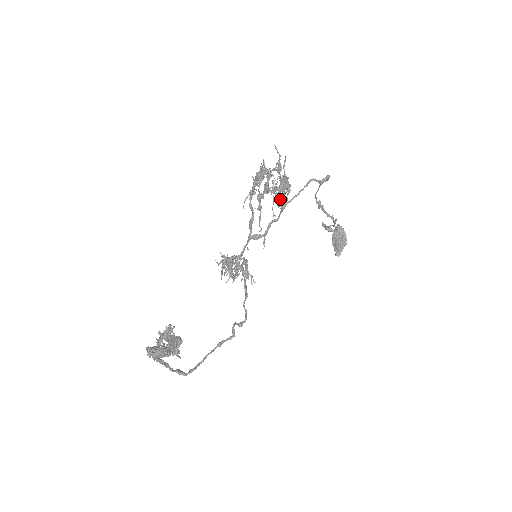
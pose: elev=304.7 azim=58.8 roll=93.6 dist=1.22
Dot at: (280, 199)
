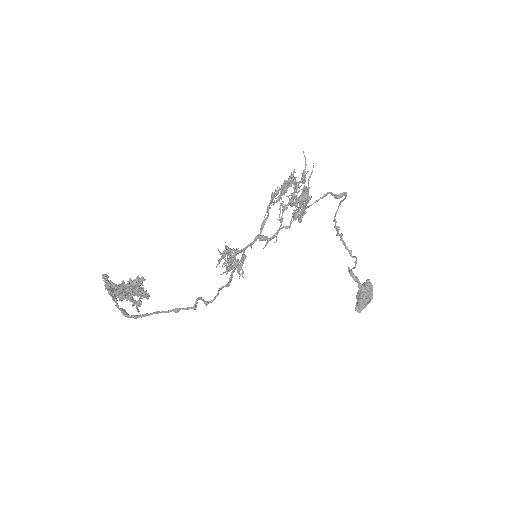
Dot at: occluded
